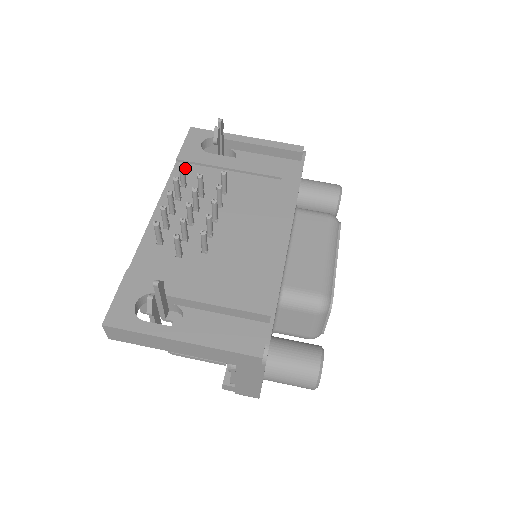
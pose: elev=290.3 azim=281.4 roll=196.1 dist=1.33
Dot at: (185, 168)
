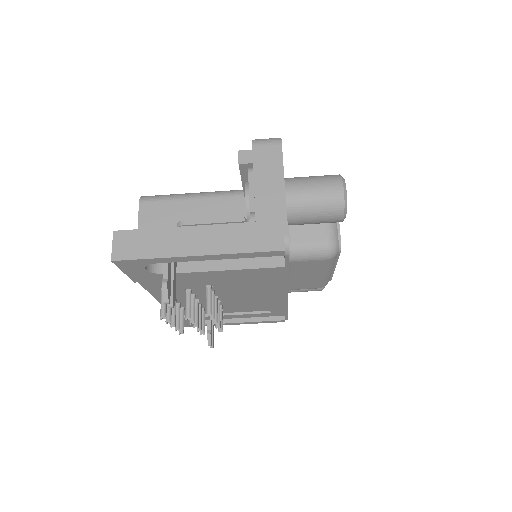
Dot at: (151, 282)
